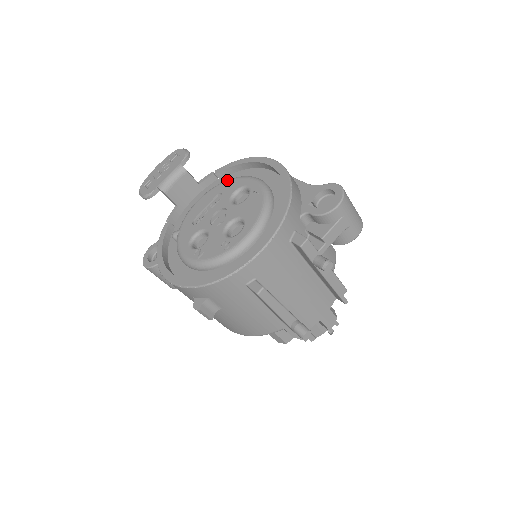
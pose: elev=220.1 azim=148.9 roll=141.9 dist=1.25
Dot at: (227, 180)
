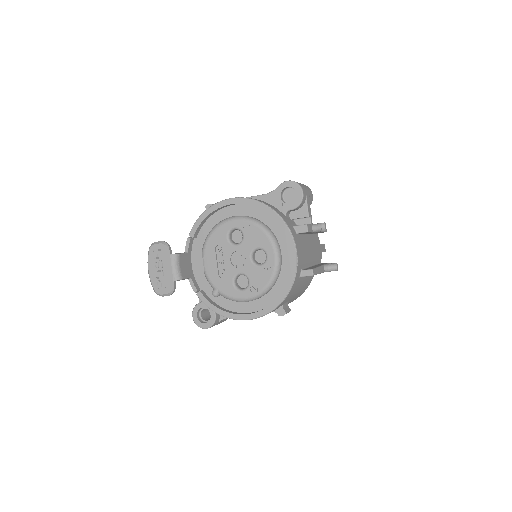
Dot at: (210, 235)
